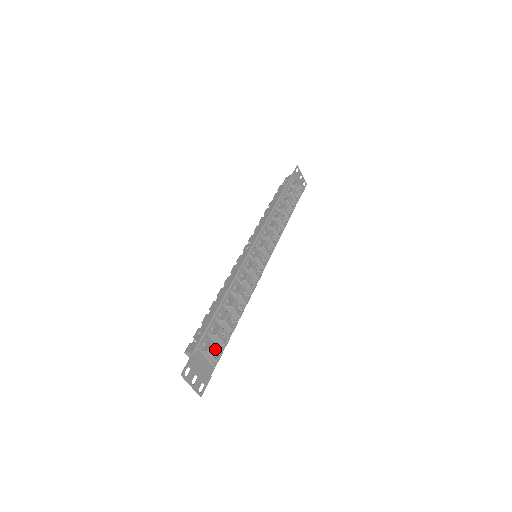
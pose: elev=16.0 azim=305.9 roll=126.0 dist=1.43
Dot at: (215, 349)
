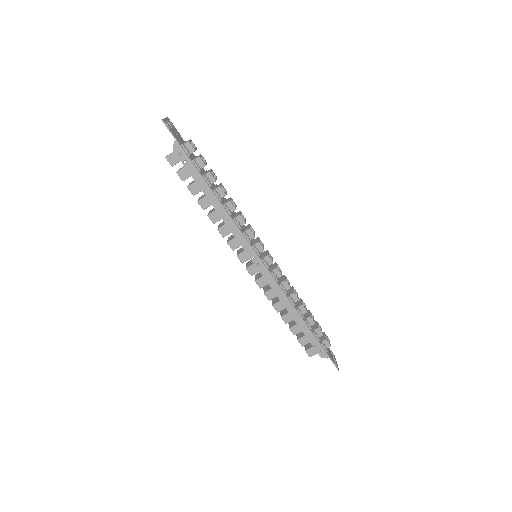
Dot at: occluded
